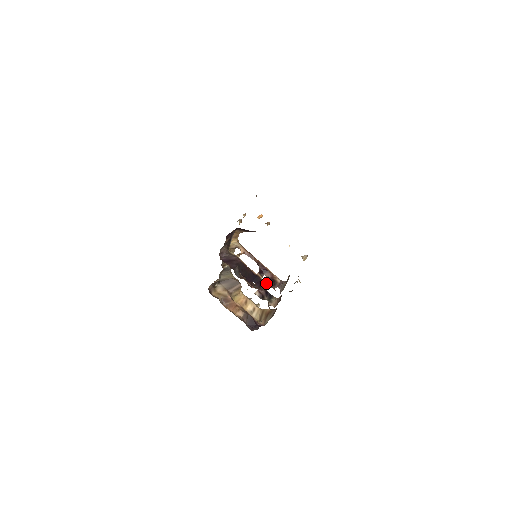
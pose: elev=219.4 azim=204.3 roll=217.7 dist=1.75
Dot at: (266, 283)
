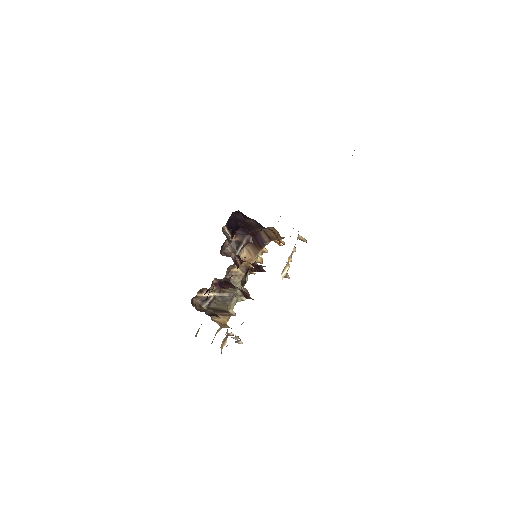
Dot at: occluded
